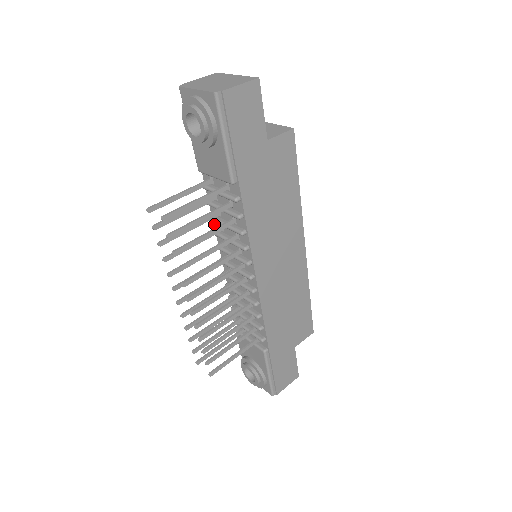
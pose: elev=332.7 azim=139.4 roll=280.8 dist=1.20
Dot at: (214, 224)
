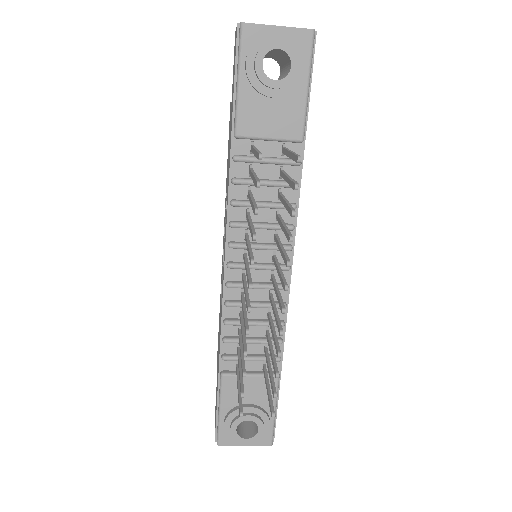
Dot at: (228, 214)
